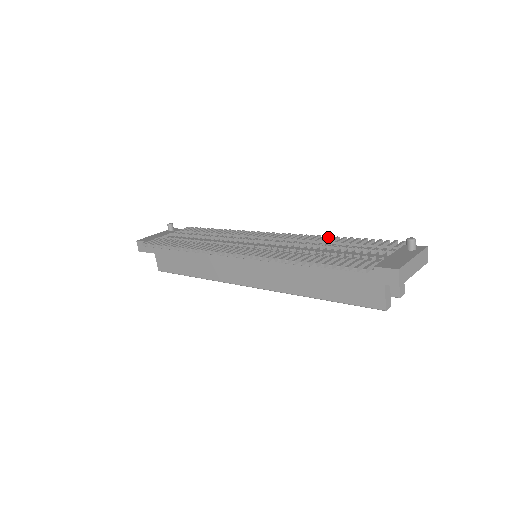
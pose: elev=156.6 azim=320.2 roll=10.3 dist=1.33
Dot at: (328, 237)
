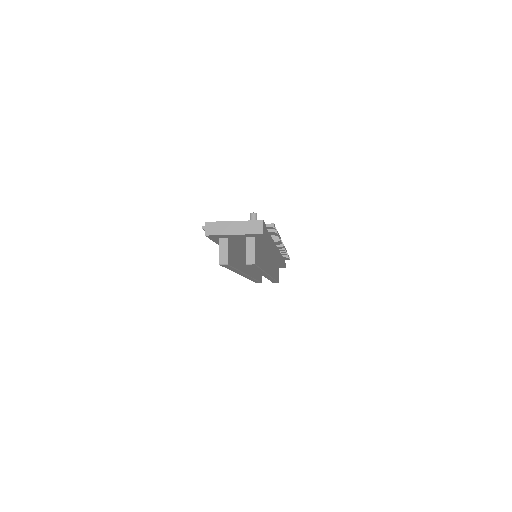
Dot at: occluded
